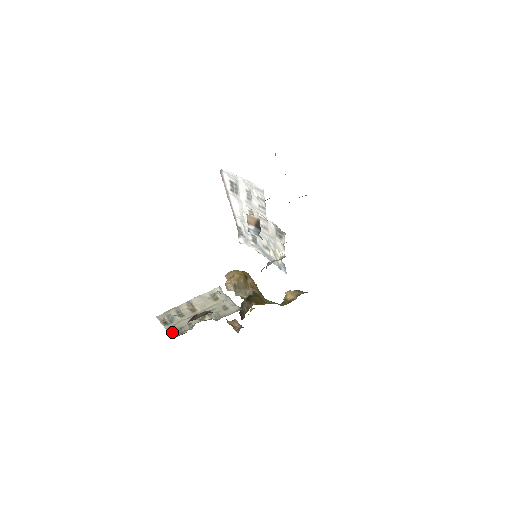
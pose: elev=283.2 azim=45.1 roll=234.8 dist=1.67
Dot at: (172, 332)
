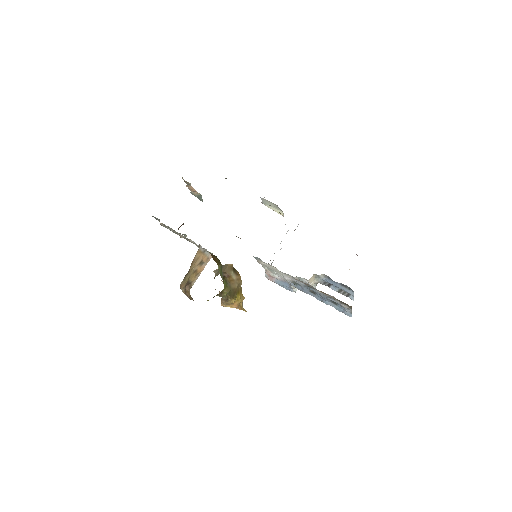
Dot at: occluded
